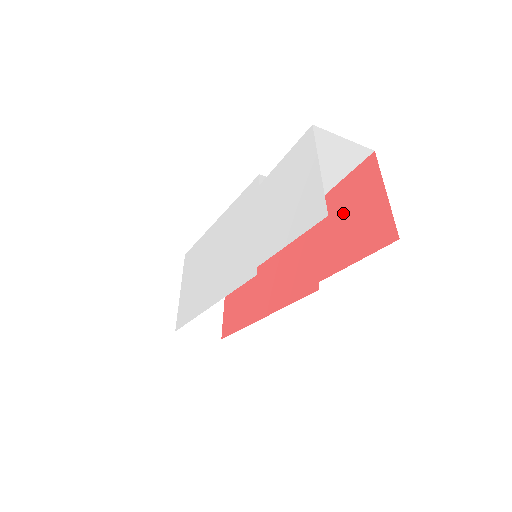
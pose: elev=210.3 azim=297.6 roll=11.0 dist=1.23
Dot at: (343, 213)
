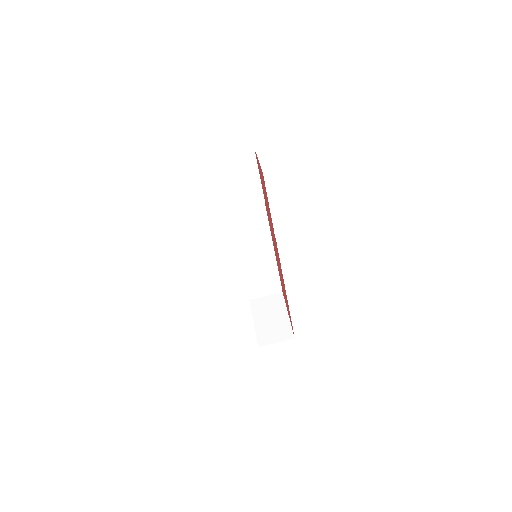
Dot at: occluded
